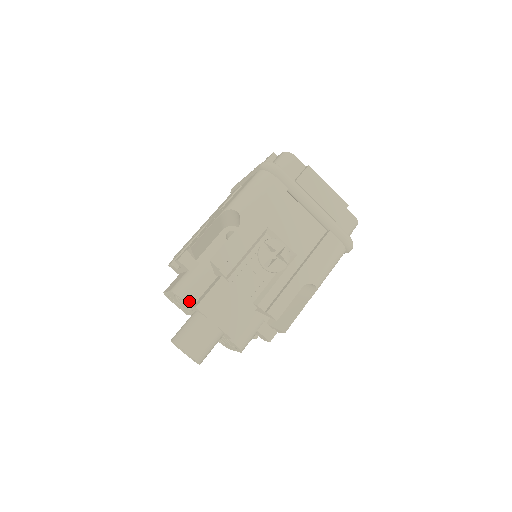
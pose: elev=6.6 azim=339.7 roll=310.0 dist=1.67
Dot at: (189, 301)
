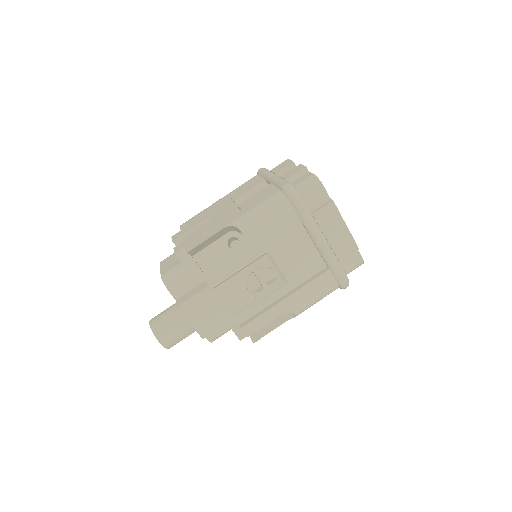
Dot at: (174, 294)
